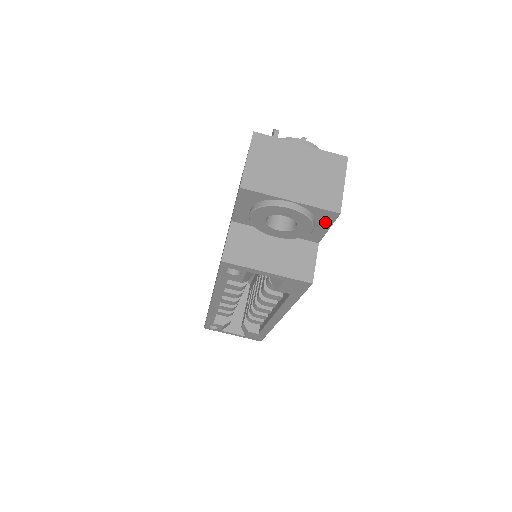
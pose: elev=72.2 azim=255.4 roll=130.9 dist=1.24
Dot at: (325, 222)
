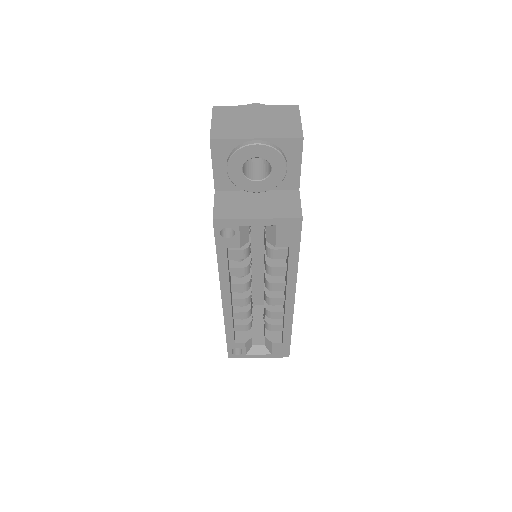
Dot at: (295, 156)
